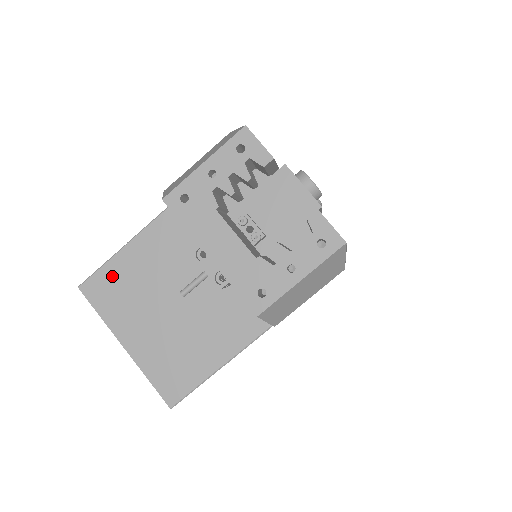
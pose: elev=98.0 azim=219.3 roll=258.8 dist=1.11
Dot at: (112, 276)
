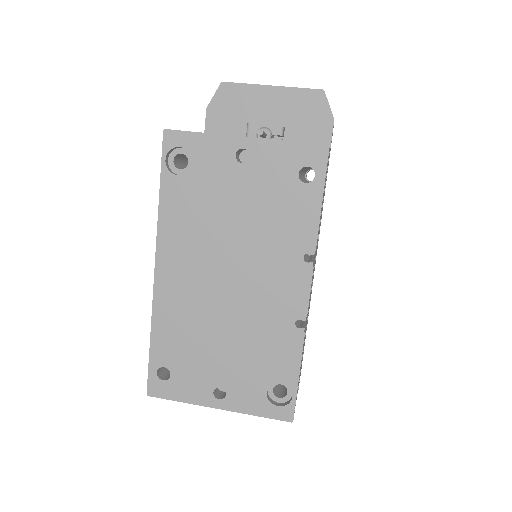
Dot at: occluded
